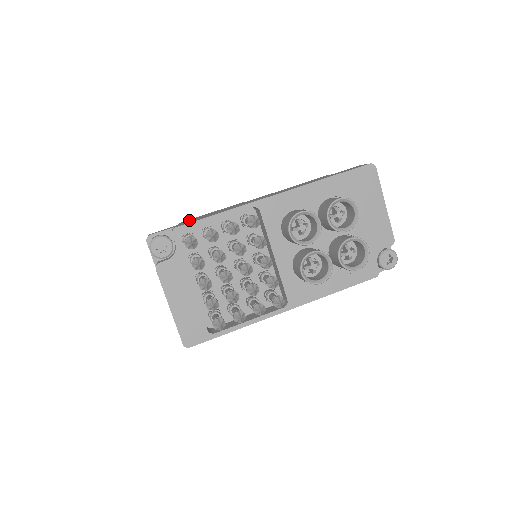
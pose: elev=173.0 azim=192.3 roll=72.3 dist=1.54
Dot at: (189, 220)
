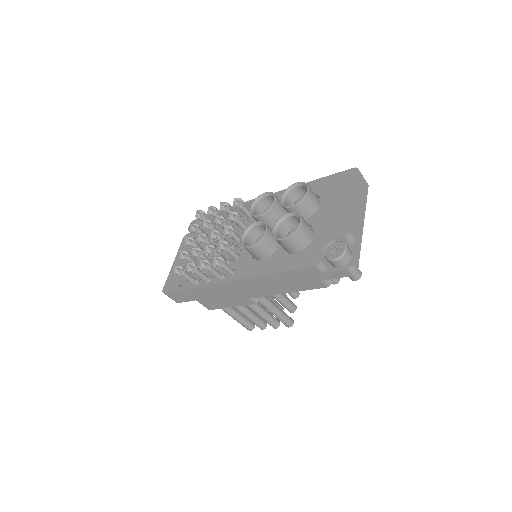
Dot at: occluded
